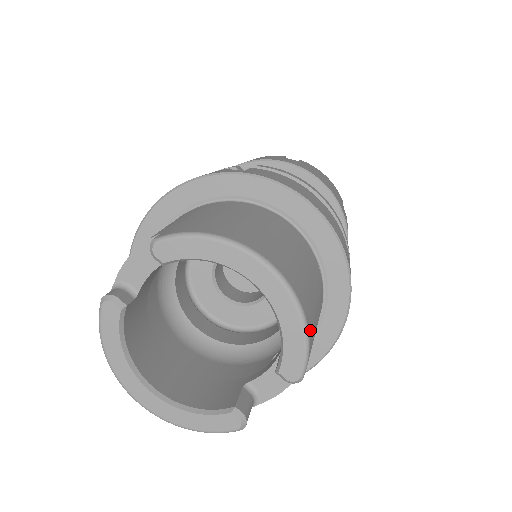
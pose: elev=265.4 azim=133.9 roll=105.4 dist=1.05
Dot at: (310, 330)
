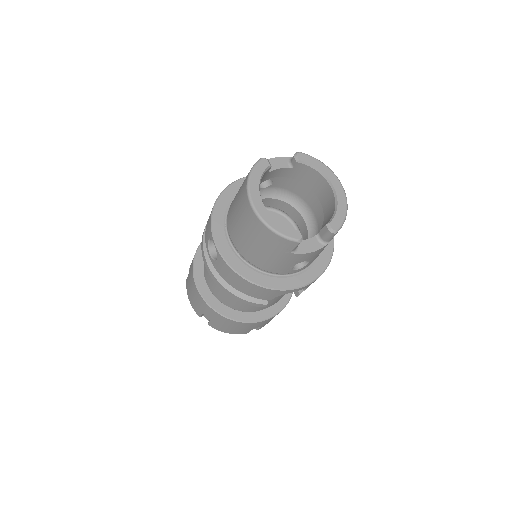
Dot at: occluded
